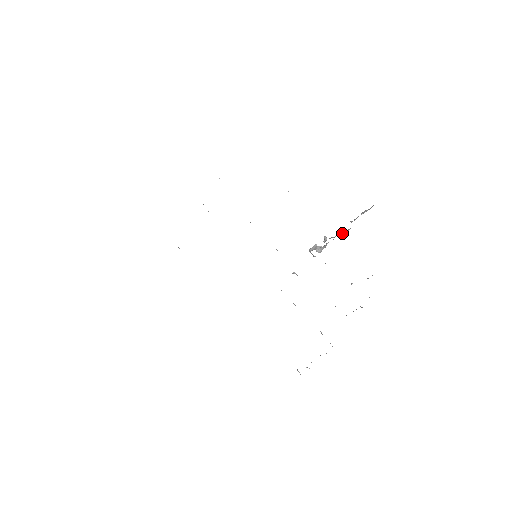
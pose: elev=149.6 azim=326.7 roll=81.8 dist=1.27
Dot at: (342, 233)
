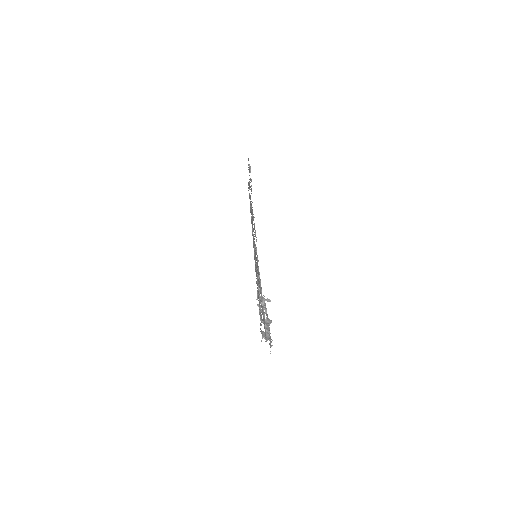
Dot at: (265, 319)
